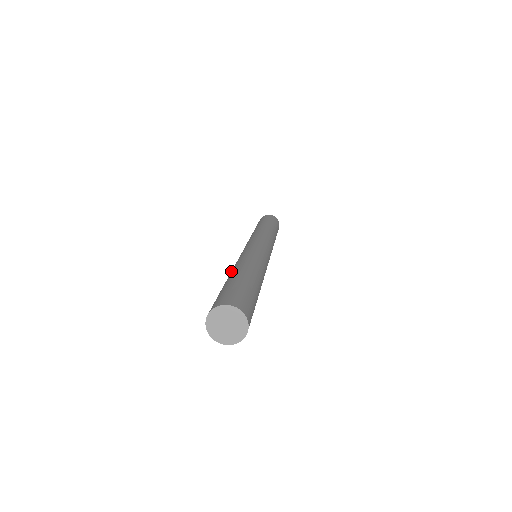
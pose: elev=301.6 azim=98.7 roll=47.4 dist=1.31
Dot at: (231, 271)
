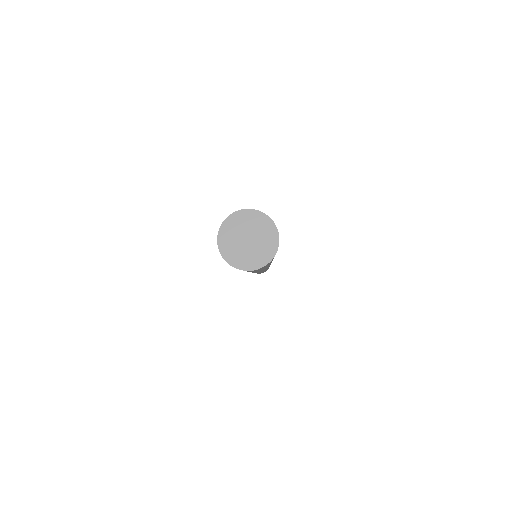
Dot at: occluded
